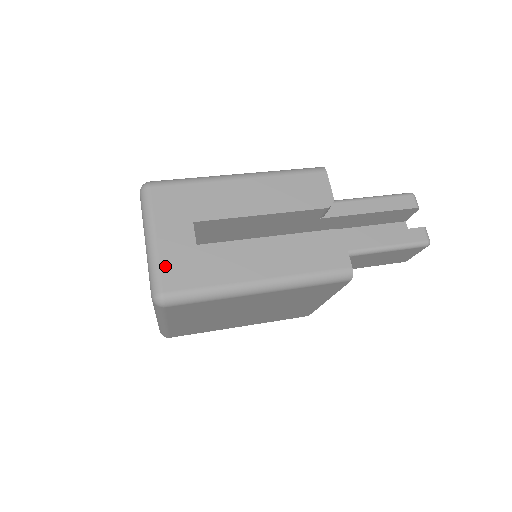
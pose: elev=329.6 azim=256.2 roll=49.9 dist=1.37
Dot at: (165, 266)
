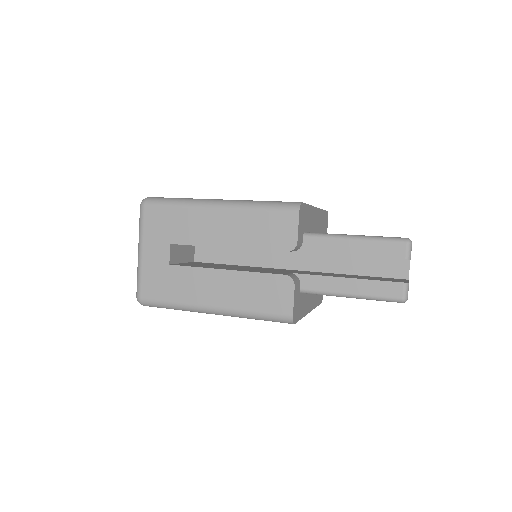
Dot at: (145, 277)
